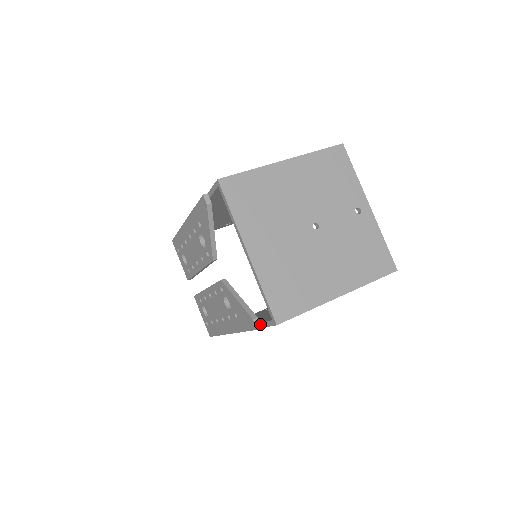
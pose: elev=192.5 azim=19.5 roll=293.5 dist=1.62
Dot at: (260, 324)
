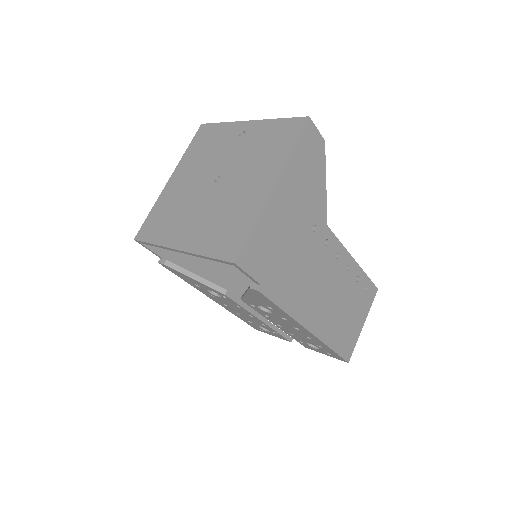
Dot at: (257, 285)
